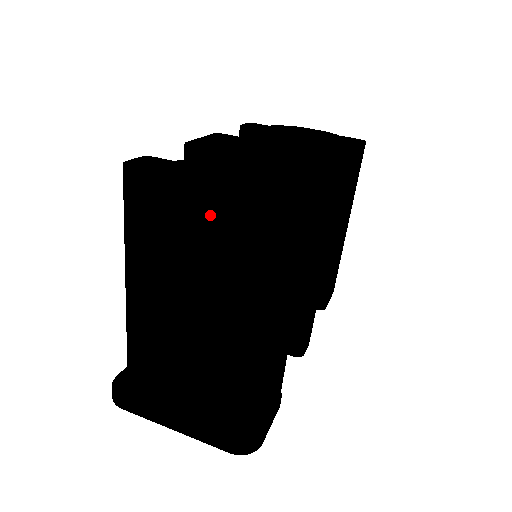
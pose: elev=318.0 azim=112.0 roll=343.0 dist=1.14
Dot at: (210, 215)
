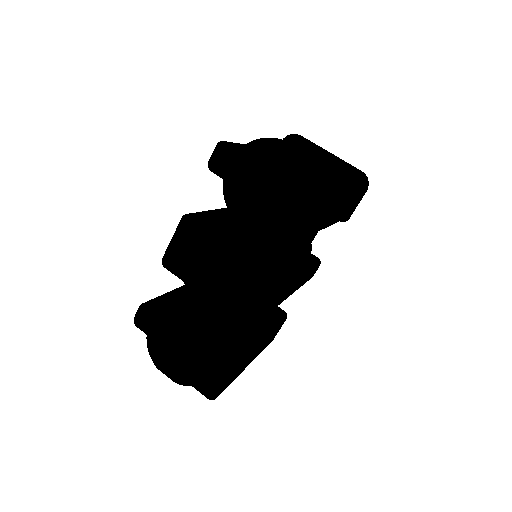
Dot at: occluded
